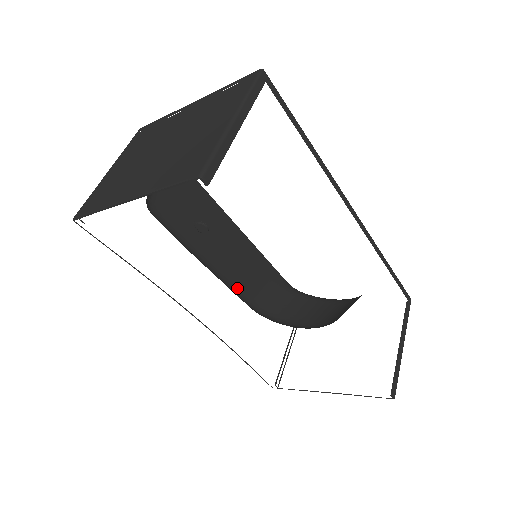
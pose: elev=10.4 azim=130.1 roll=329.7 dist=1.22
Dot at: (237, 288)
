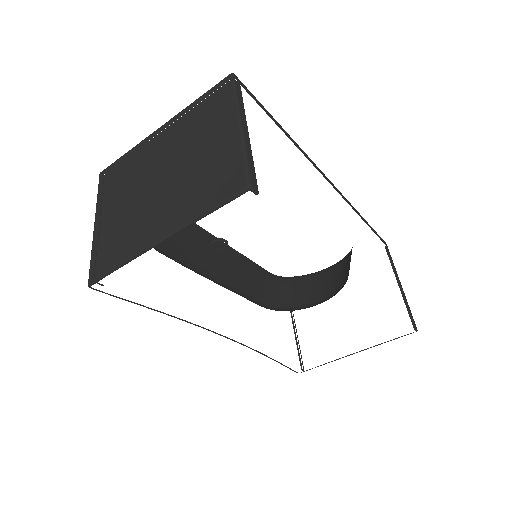
Dot at: (244, 294)
